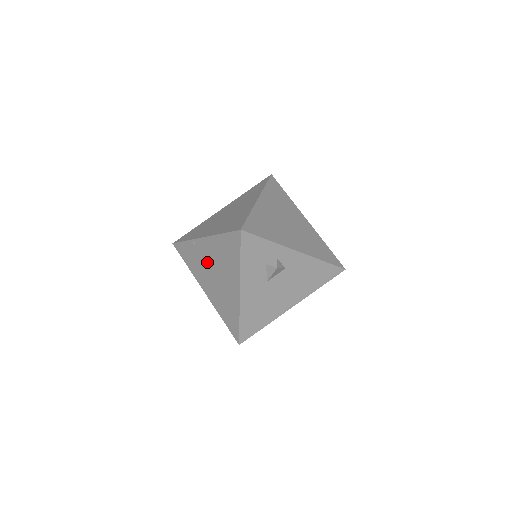
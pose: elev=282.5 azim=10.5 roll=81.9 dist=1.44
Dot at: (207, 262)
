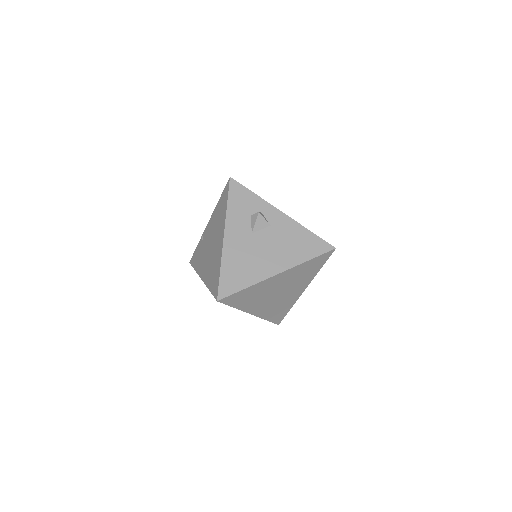
Dot at: (207, 242)
